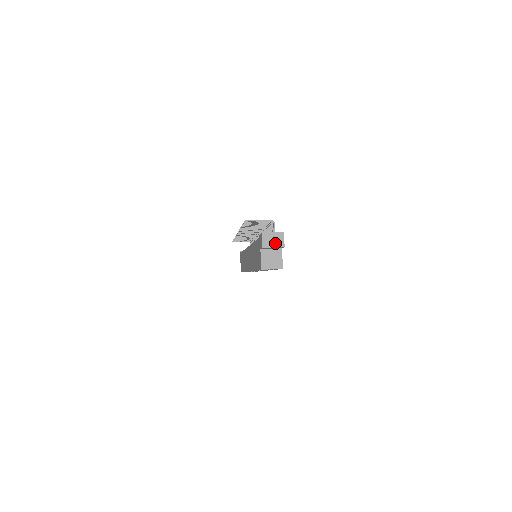
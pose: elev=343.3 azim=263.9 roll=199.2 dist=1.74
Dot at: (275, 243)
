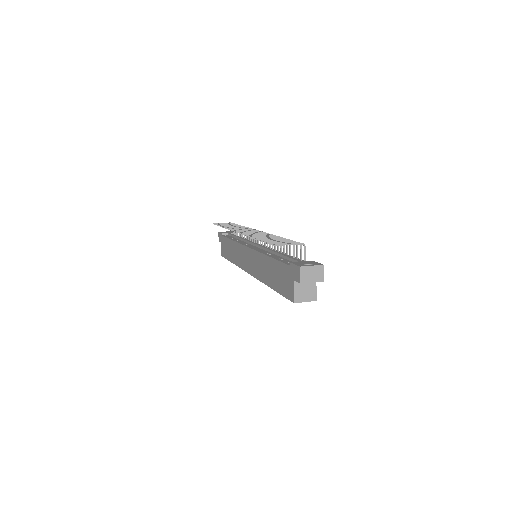
Dot at: (314, 277)
